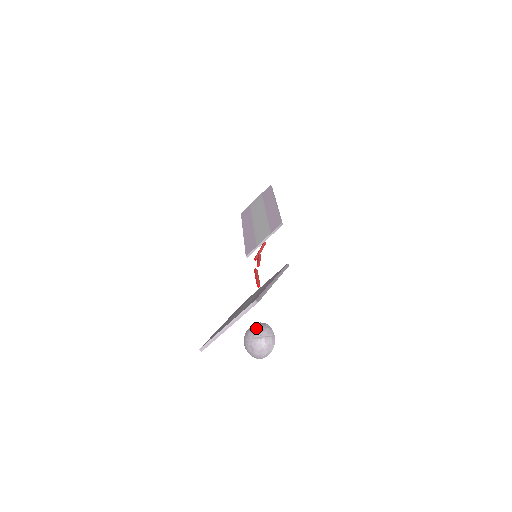
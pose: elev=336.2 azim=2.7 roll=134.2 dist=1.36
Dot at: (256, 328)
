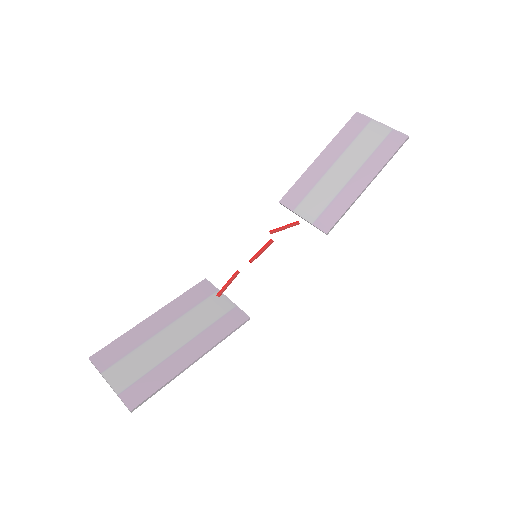
Dot at: occluded
